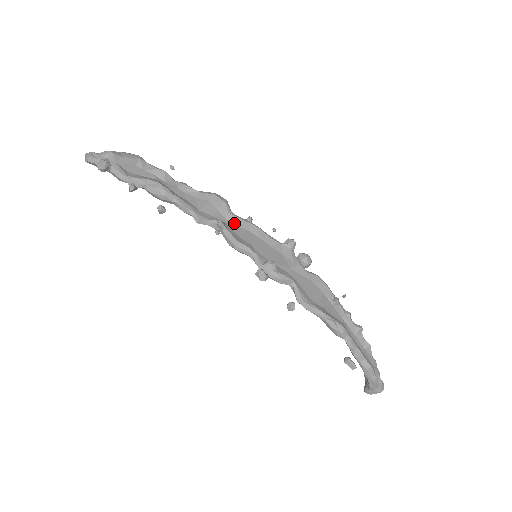
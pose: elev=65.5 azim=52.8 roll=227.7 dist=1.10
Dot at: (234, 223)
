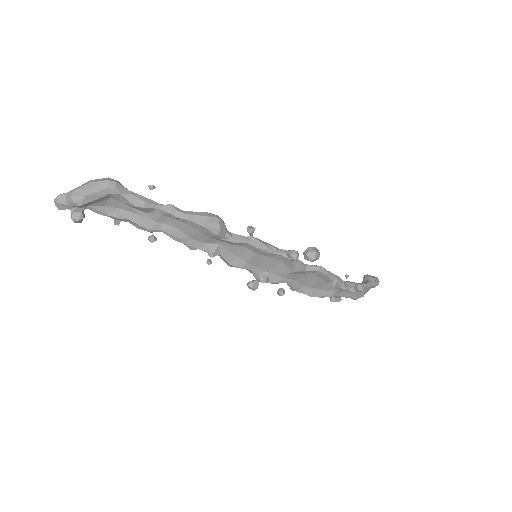
Dot at: (230, 244)
